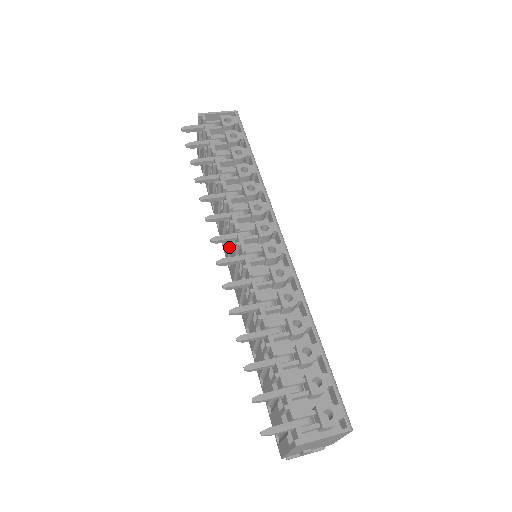
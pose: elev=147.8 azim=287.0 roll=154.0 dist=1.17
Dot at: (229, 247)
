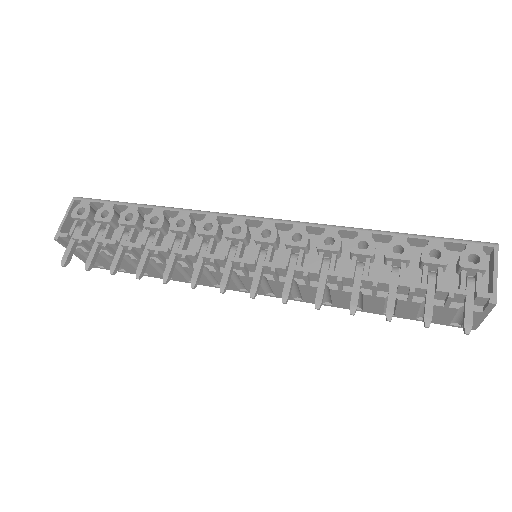
Dot at: (231, 279)
